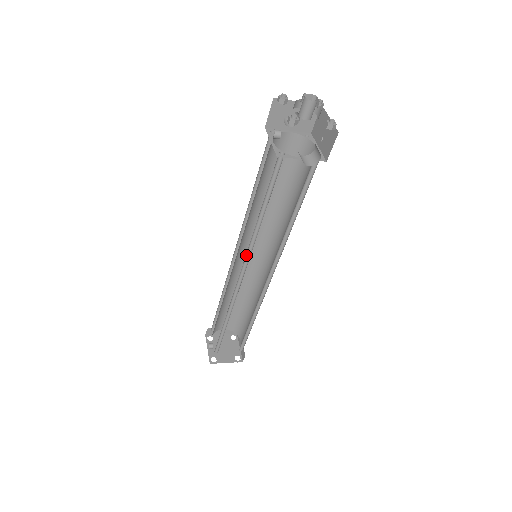
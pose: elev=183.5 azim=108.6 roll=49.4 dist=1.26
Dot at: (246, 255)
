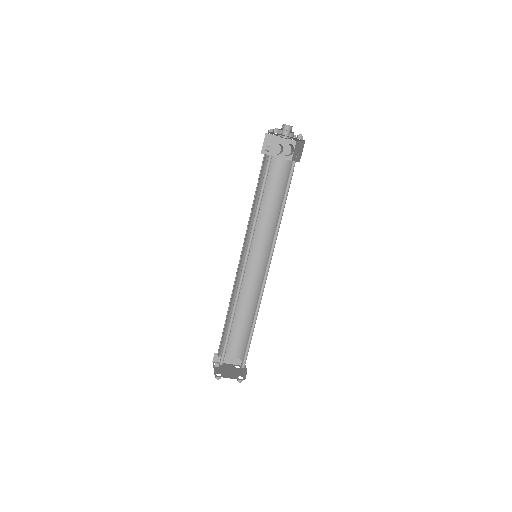
Dot at: (248, 245)
